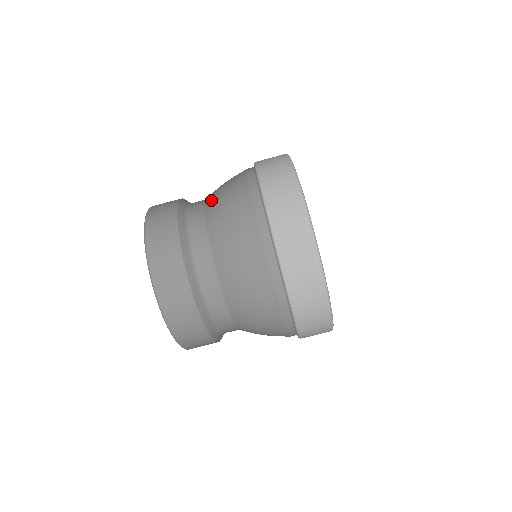
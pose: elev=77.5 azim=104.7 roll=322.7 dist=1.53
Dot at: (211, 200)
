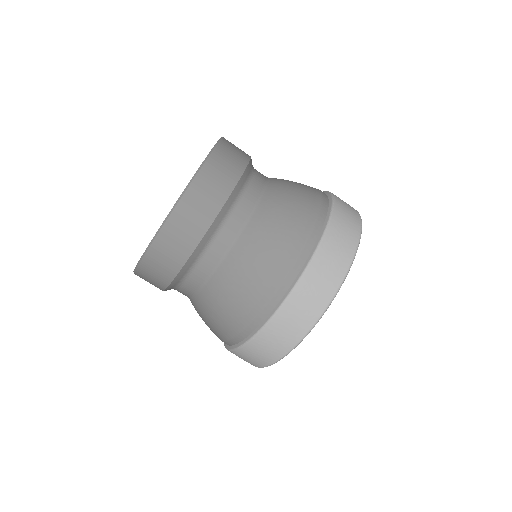
Dot at: occluded
